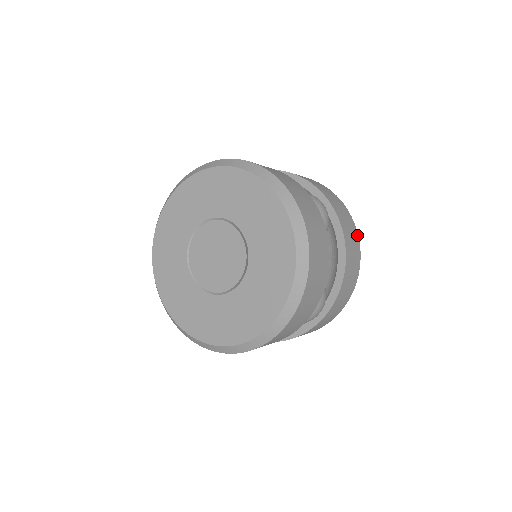
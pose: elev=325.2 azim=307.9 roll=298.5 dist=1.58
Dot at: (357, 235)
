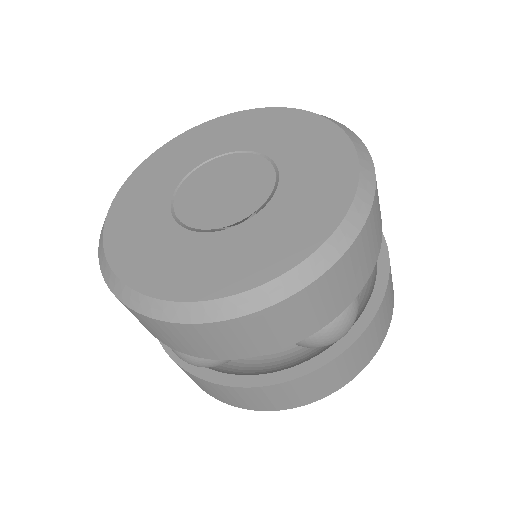
Dot at: occluded
